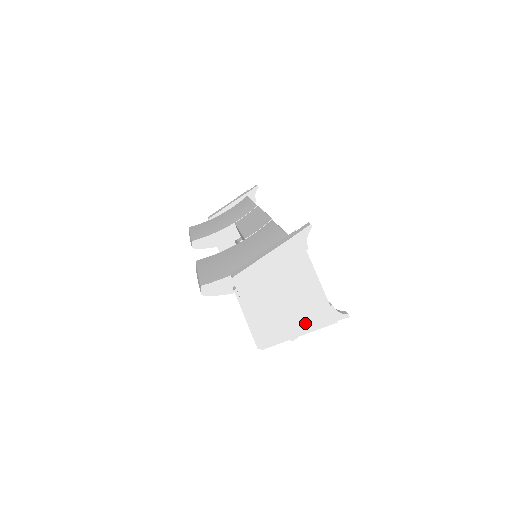
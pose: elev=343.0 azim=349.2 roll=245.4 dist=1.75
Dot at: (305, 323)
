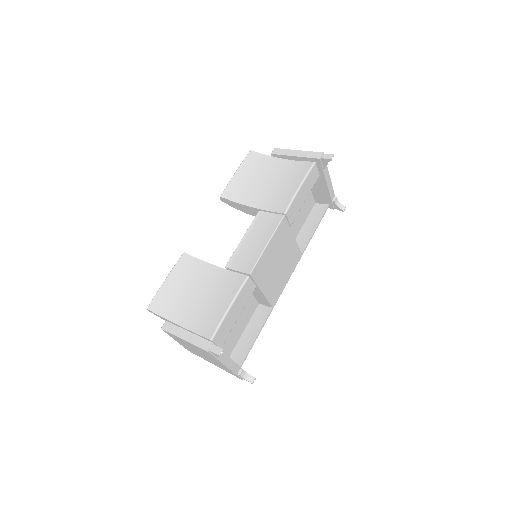
Dot at: (218, 366)
